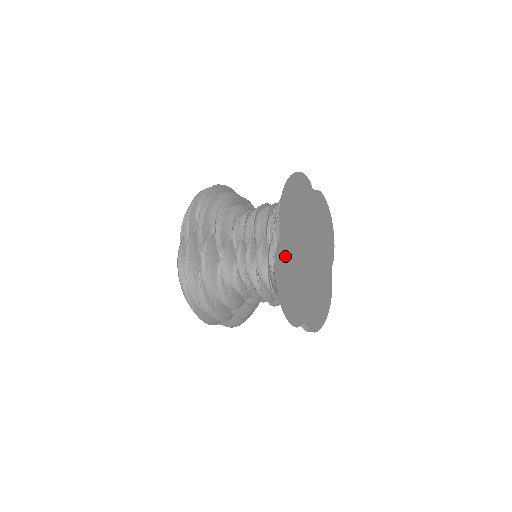
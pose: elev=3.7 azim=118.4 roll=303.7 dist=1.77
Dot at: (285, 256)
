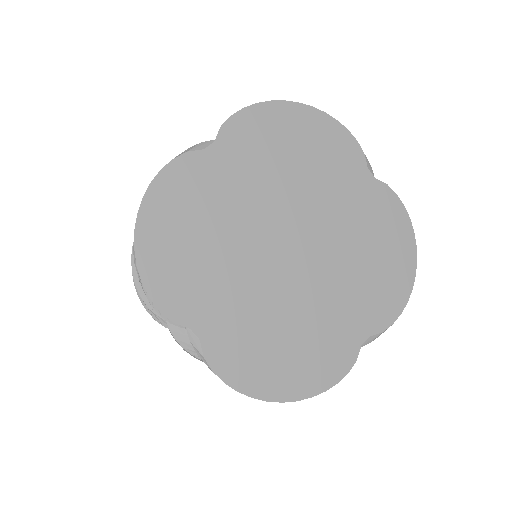
Dot at: (204, 185)
